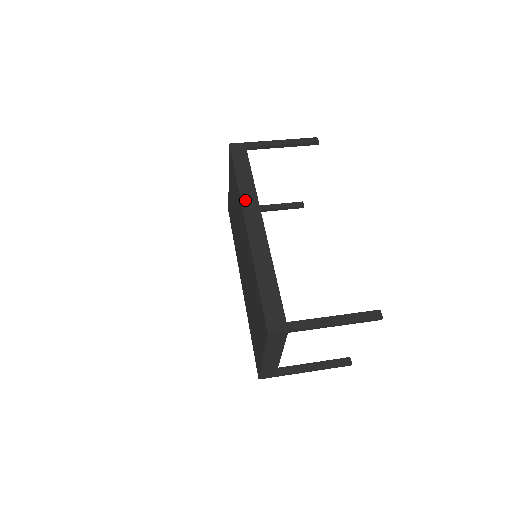
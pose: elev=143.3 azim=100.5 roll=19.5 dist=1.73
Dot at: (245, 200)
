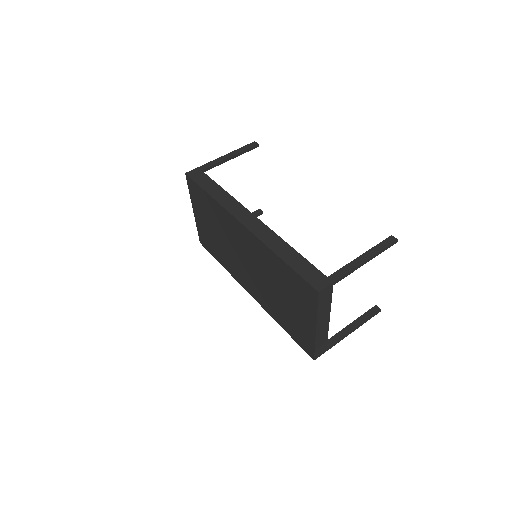
Dot at: (228, 207)
